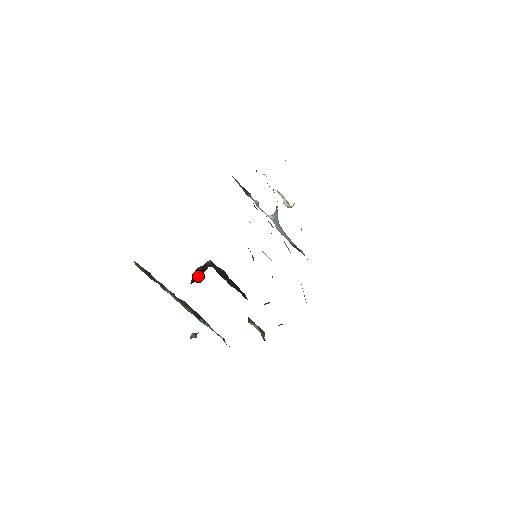
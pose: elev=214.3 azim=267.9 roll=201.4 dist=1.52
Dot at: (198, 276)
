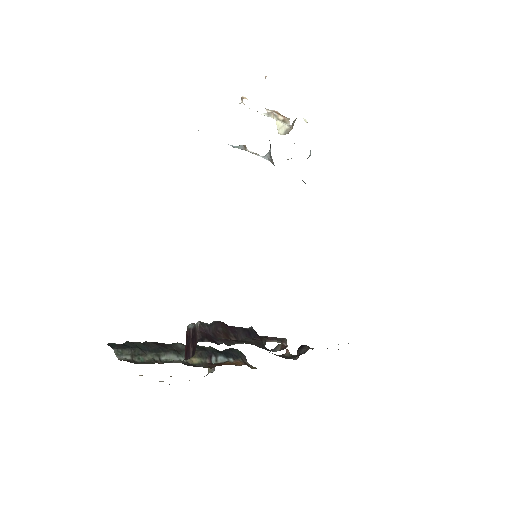
Dot at: (190, 349)
